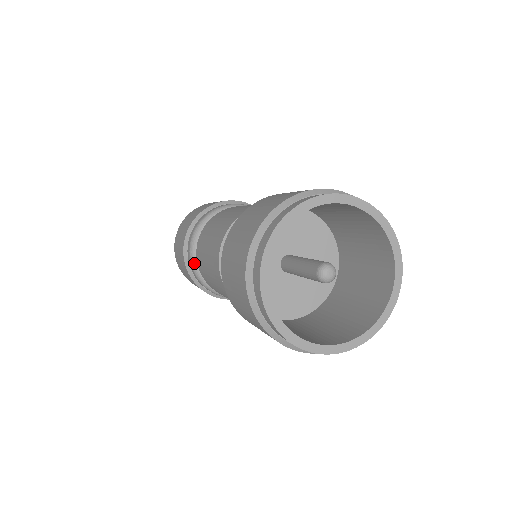
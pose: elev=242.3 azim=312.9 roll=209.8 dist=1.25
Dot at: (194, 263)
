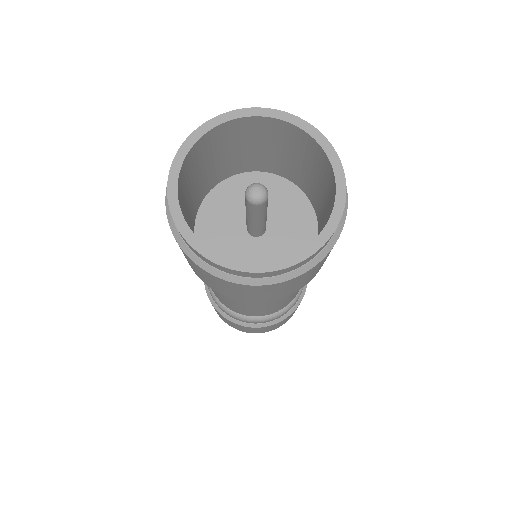
Dot at: (215, 296)
